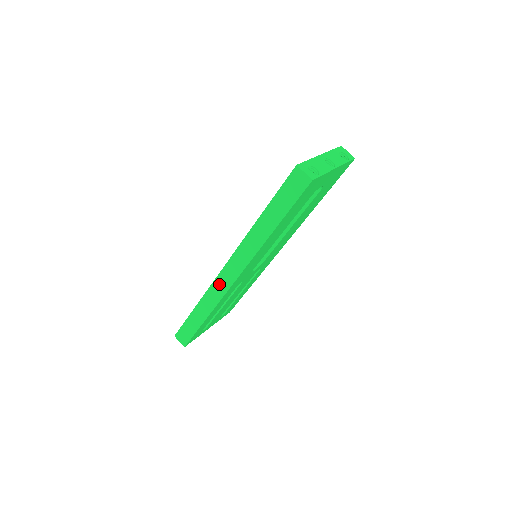
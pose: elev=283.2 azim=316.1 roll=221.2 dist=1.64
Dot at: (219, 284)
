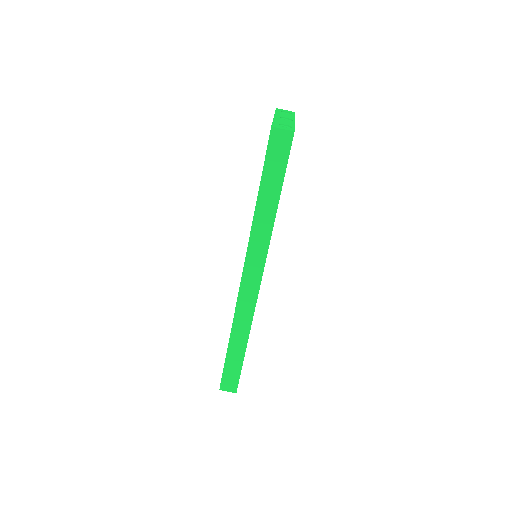
Dot at: (244, 300)
